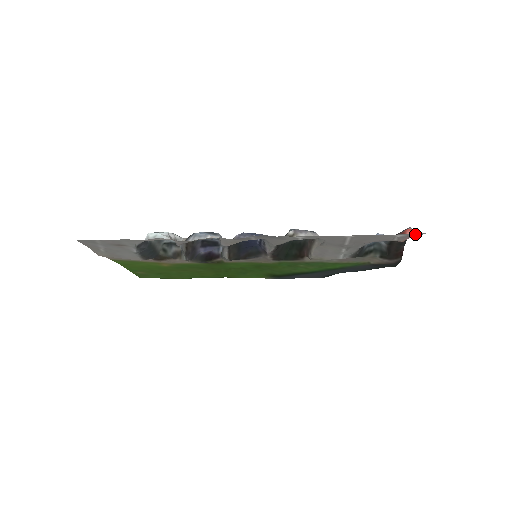
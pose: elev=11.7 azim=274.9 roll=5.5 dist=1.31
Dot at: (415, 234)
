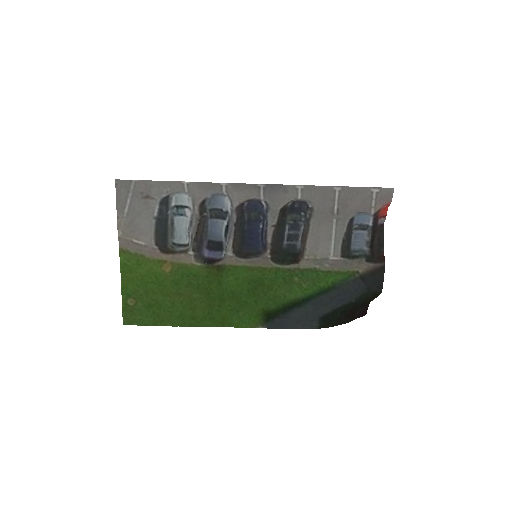
Dot at: (386, 189)
